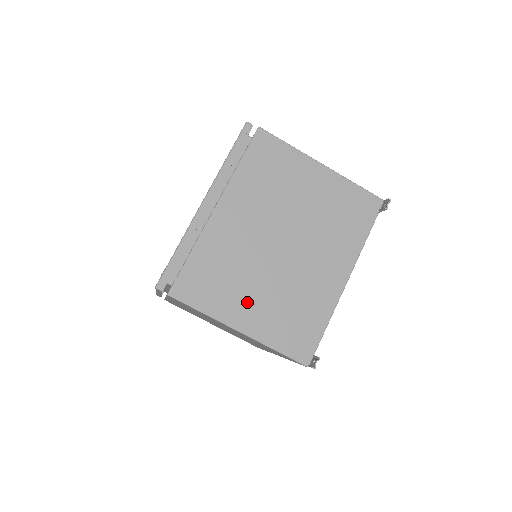
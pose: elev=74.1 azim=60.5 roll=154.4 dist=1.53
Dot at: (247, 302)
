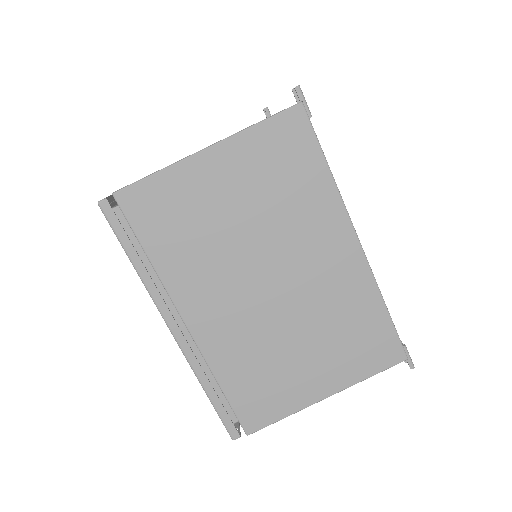
Dot at: occluded
